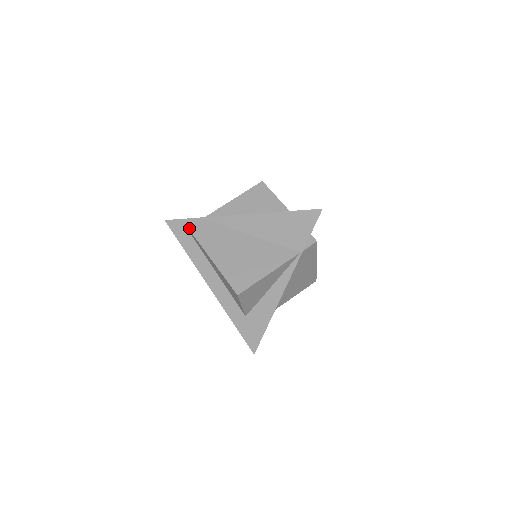
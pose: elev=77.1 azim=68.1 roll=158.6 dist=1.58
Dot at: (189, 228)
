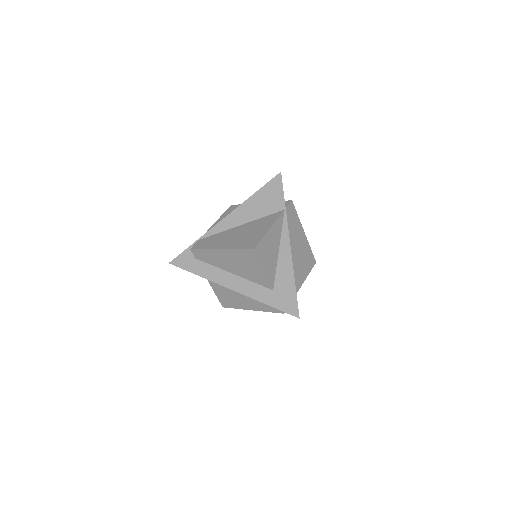
Dot at: (191, 248)
